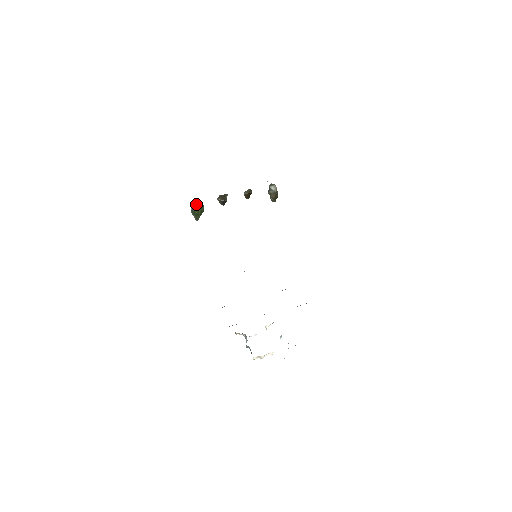
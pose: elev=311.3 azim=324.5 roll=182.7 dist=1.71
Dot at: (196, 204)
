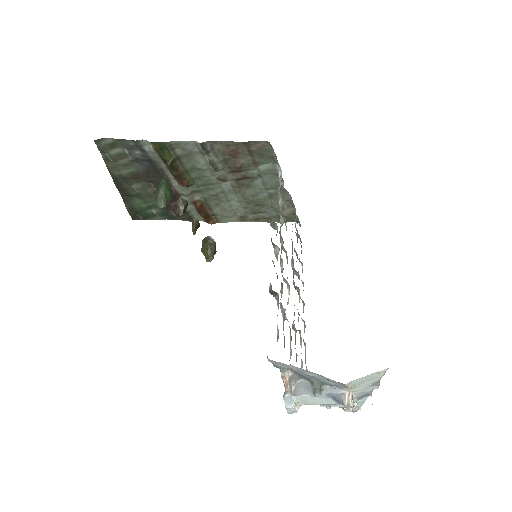
Dot at: occluded
